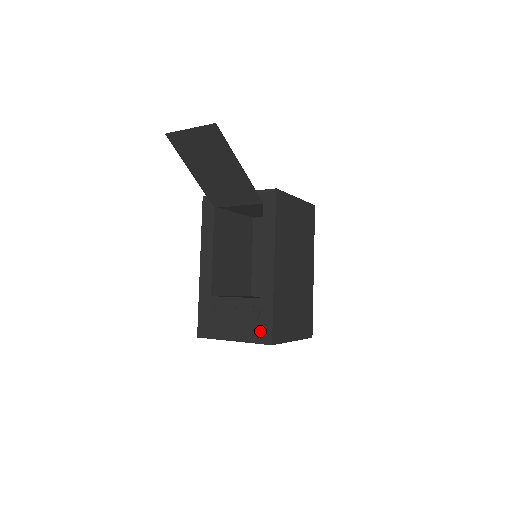
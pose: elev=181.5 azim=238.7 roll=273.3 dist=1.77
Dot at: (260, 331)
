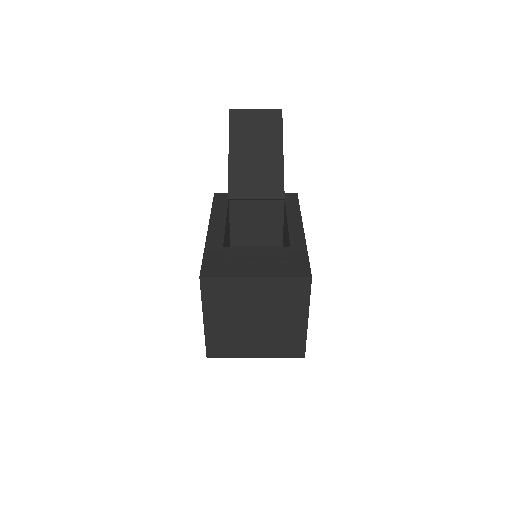
Dot at: (294, 268)
